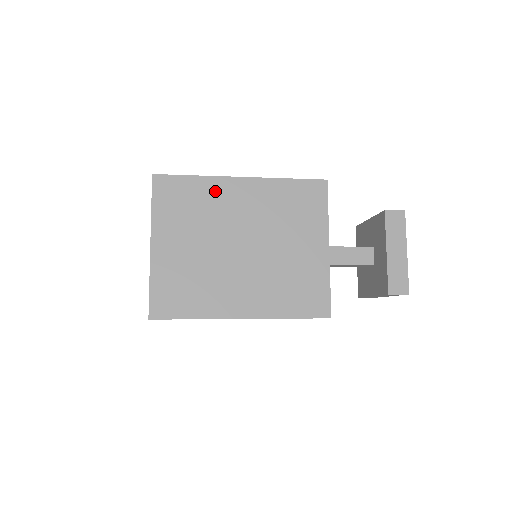
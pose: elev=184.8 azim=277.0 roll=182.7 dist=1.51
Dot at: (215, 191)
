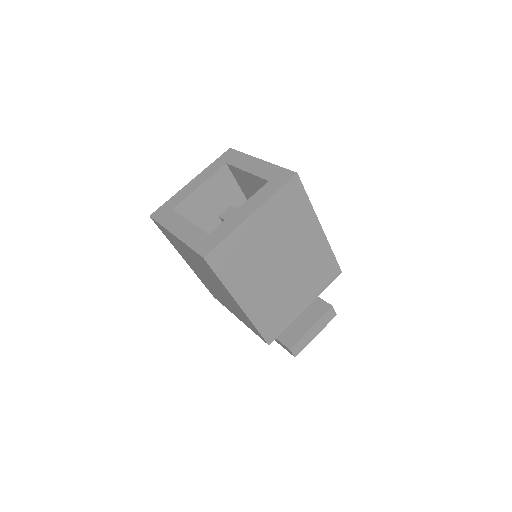
Dot at: (306, 221)
